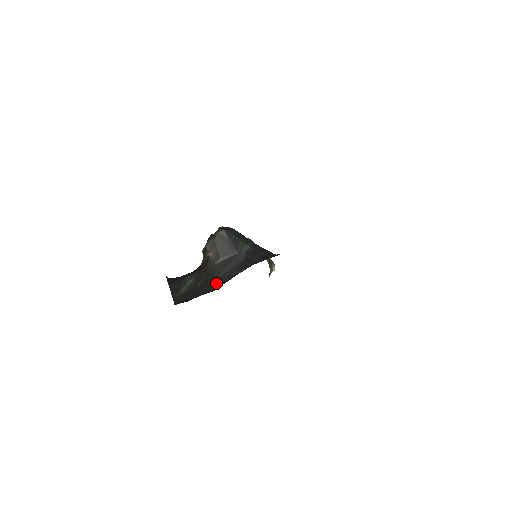
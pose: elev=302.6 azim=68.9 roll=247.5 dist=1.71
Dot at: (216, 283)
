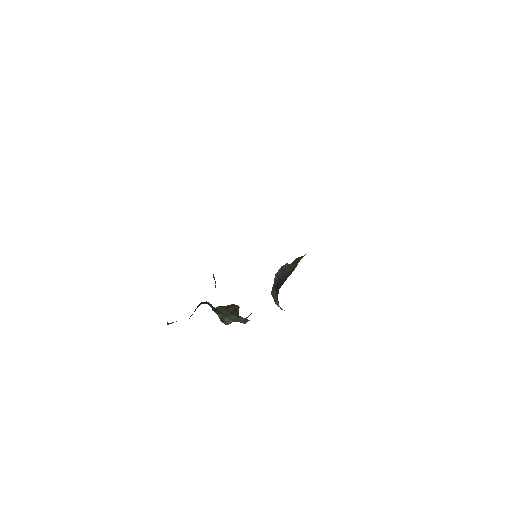
Dot at: occluded
